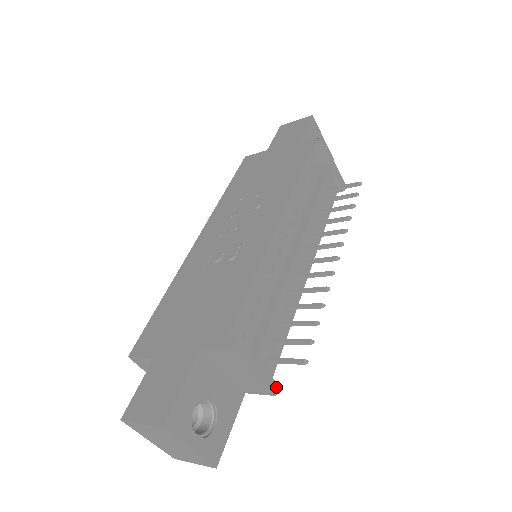
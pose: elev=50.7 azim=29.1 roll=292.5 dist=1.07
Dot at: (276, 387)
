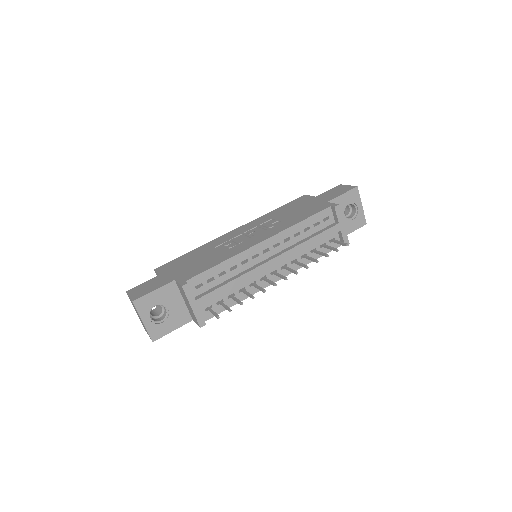
Dot at: (203, 324)
